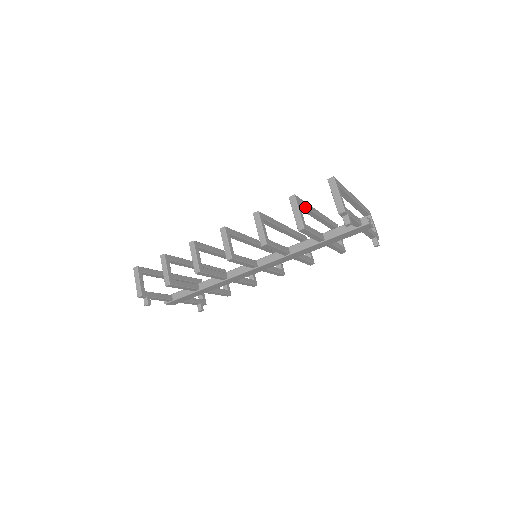
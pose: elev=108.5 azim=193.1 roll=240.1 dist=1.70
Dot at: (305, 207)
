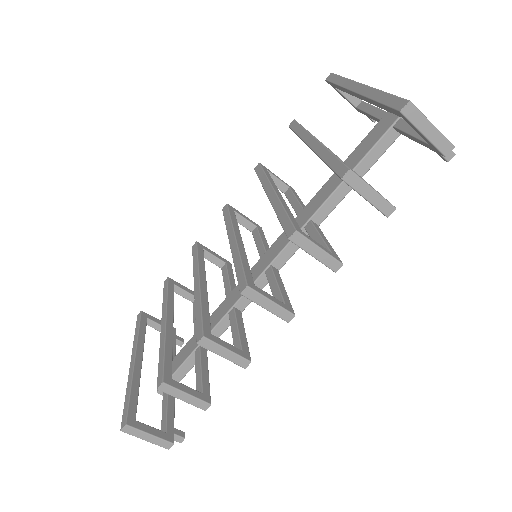
Dot at: occluded
